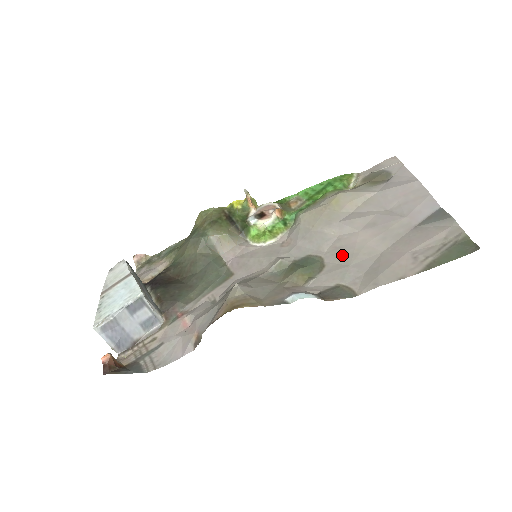
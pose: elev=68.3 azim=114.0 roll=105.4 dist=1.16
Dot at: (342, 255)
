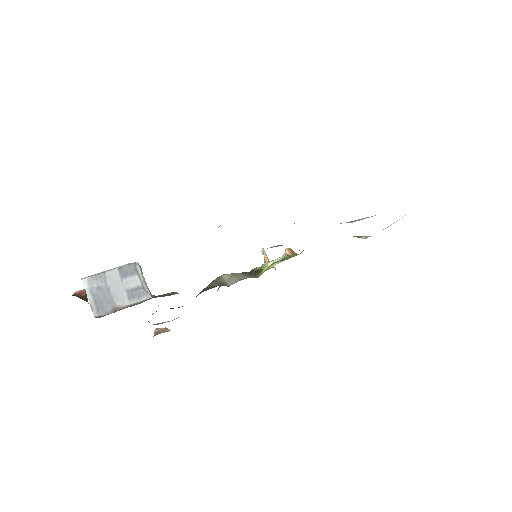
Dot at: occluded
